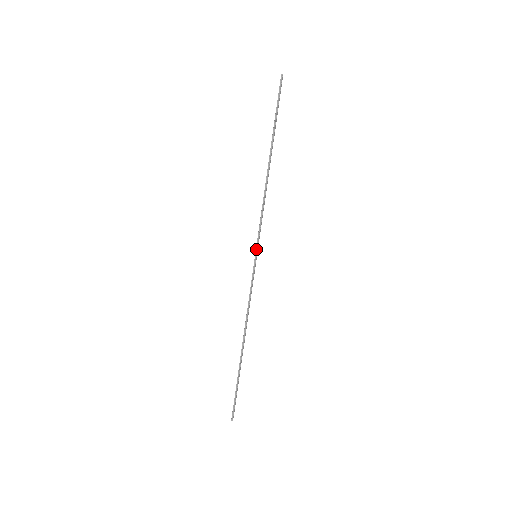
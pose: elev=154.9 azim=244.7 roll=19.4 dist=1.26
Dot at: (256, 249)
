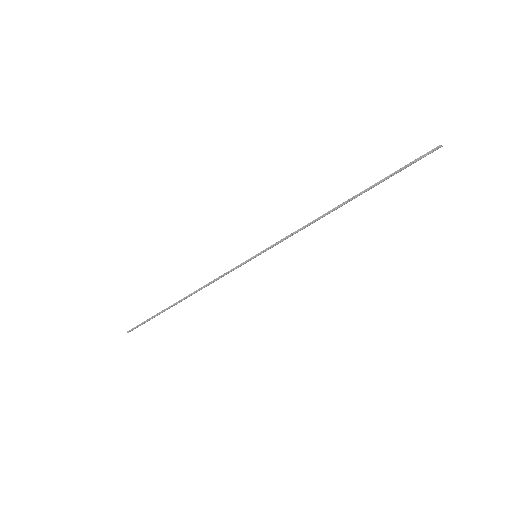
Dot at: (261, 252)
